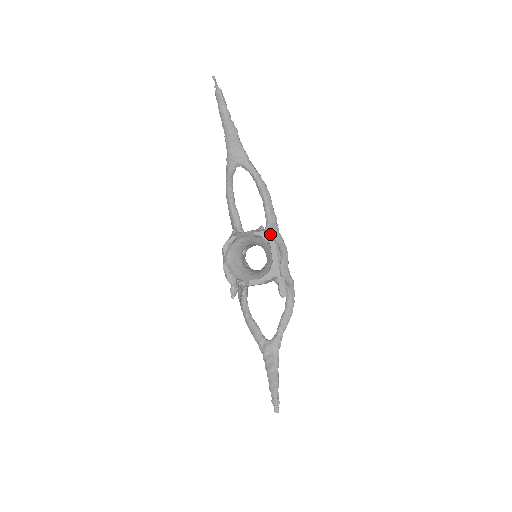
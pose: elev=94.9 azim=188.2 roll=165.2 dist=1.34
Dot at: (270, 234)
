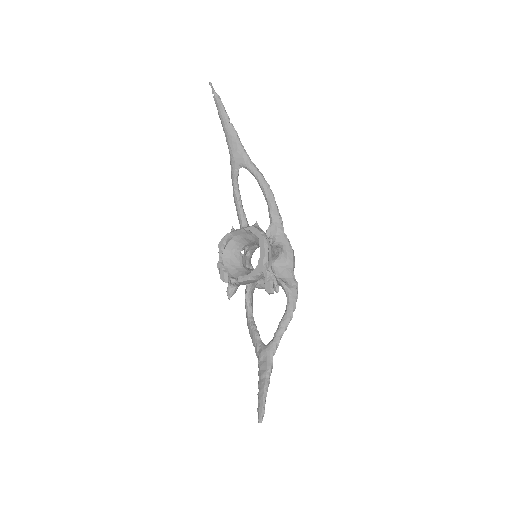
Dot at: (273, 234)
